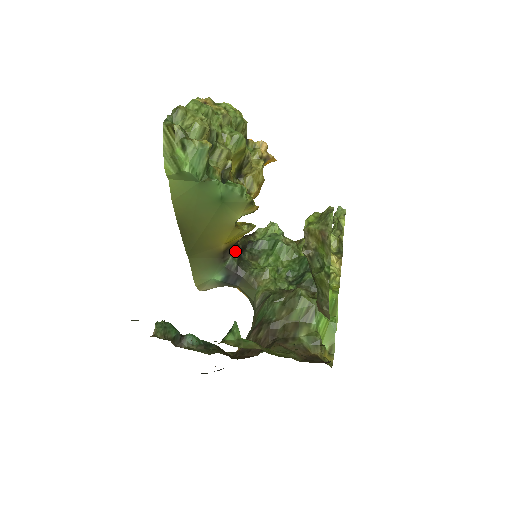
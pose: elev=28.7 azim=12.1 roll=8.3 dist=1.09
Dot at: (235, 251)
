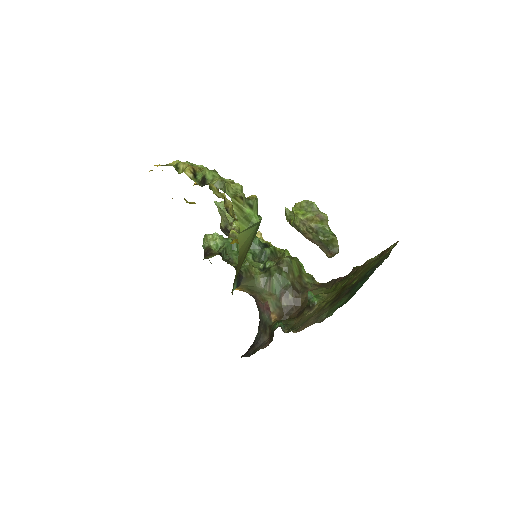
Dot at: occluded
